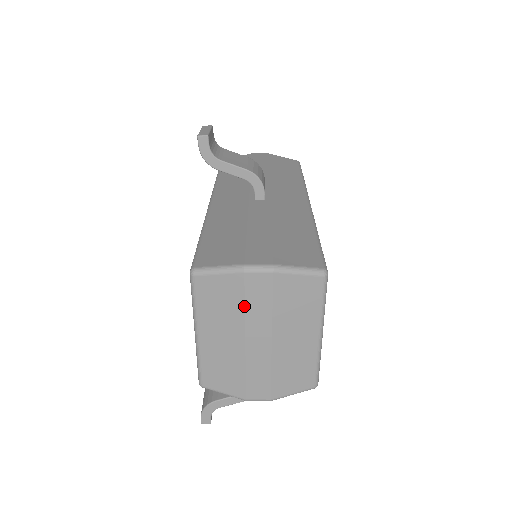
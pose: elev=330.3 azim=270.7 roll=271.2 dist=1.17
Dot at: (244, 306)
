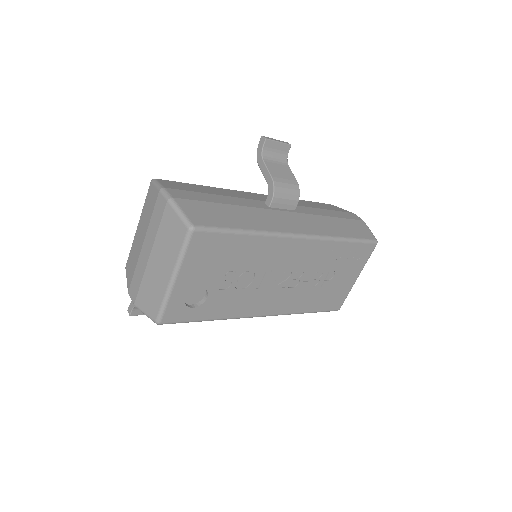
Dot at: (151, 216)
